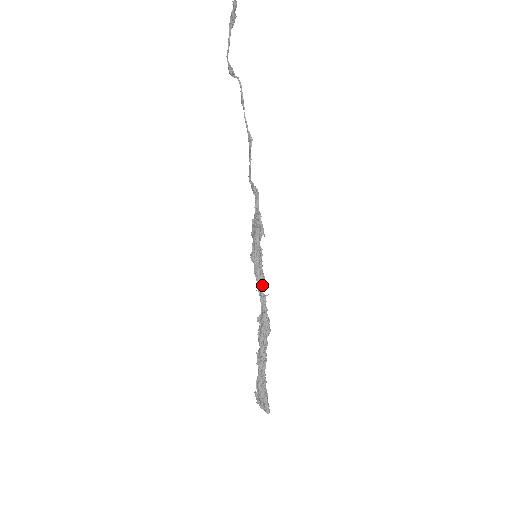
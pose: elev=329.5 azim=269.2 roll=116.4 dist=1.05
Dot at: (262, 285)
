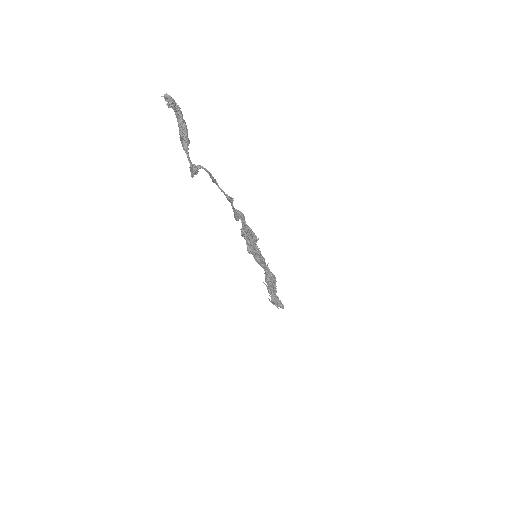
Dot at: (265, 265)
